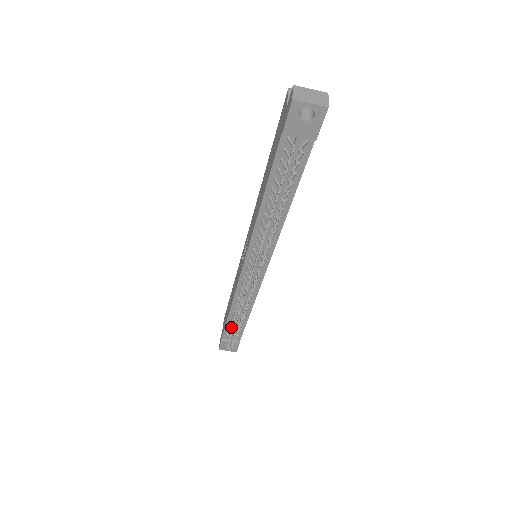
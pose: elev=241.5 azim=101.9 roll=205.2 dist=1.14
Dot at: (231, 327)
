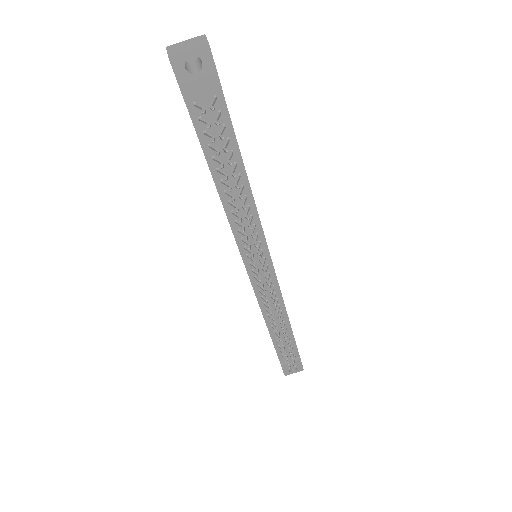
Dot at: occluded
